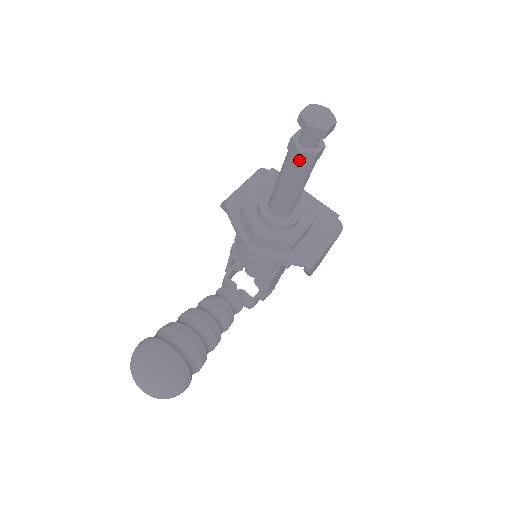
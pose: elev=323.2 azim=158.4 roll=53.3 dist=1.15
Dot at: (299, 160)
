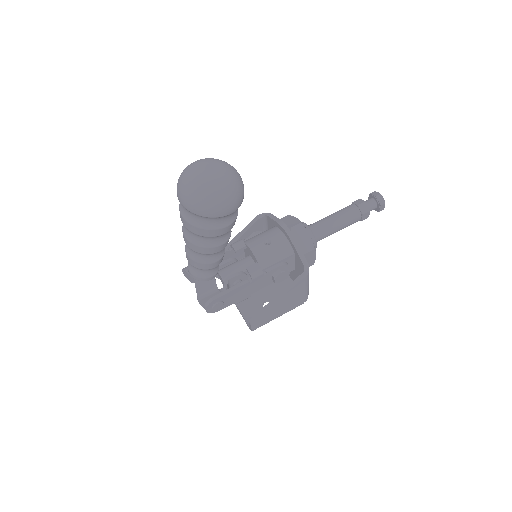
Dot at: (360, 206)
